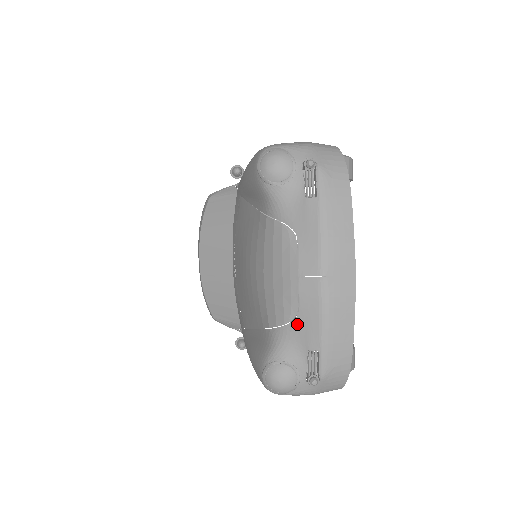
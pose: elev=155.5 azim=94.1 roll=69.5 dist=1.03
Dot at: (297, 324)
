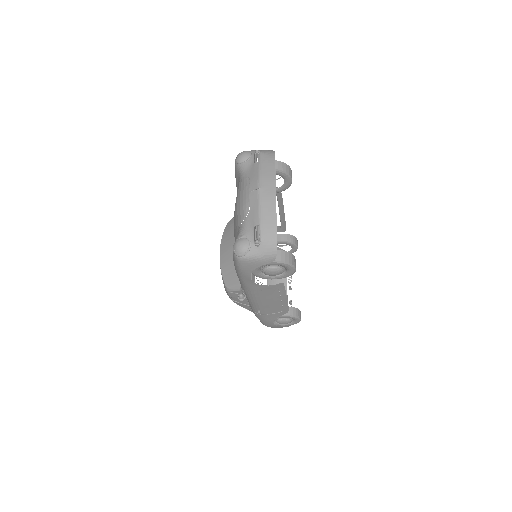
Dot at: (249, 216)
